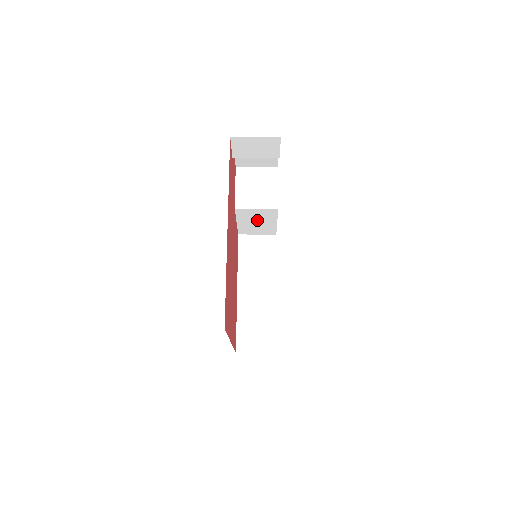
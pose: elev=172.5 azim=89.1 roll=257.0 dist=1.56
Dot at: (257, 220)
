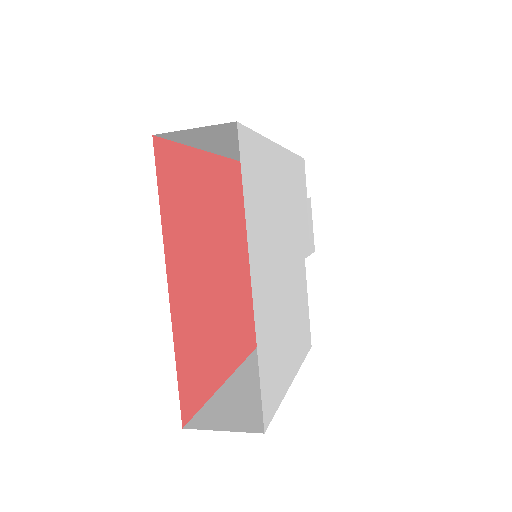
Dot at: occluded
